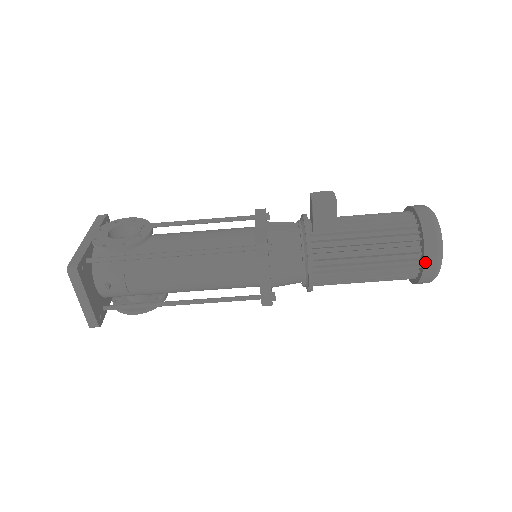
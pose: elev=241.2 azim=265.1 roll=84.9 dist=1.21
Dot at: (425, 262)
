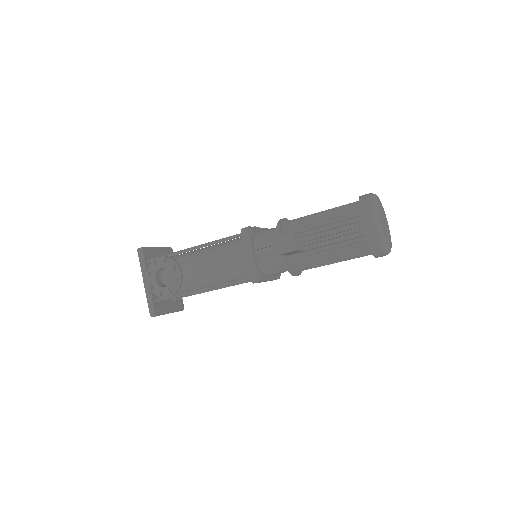
Dot at: (376, 257)
